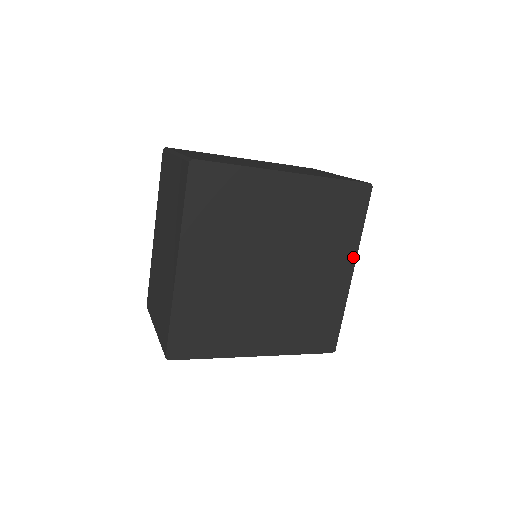
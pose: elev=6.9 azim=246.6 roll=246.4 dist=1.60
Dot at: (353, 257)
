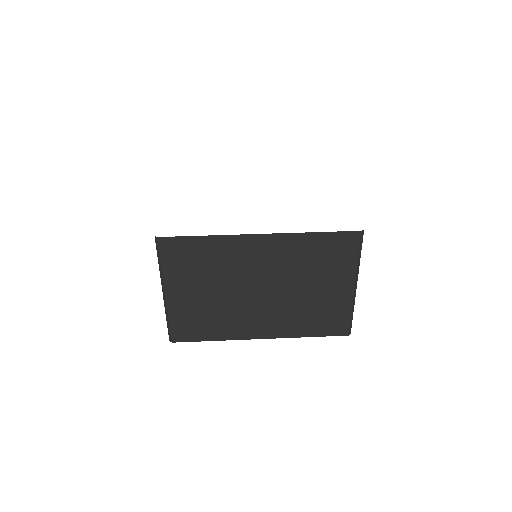
Dot at: occluded
